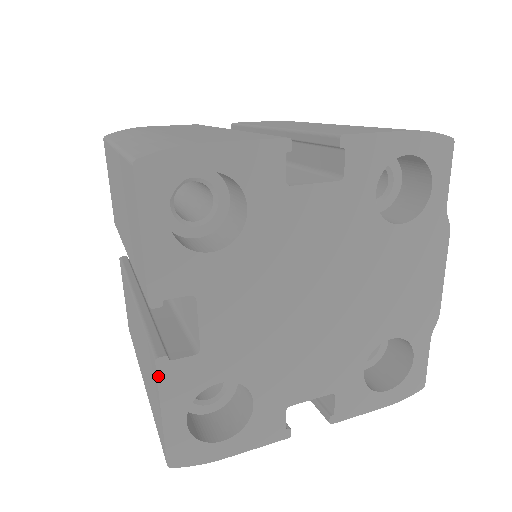
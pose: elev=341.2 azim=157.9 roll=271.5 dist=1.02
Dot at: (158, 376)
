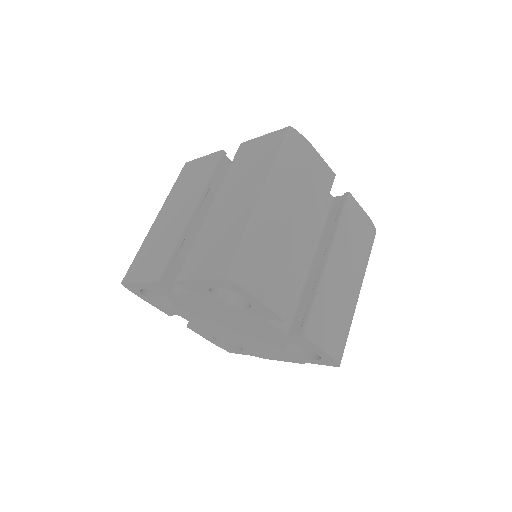
Dot at: (152, 282)
